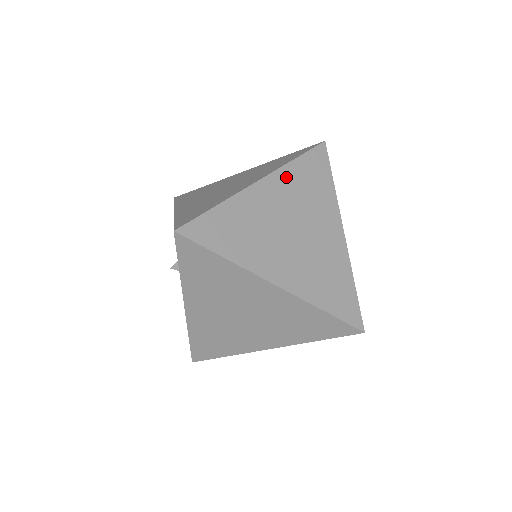
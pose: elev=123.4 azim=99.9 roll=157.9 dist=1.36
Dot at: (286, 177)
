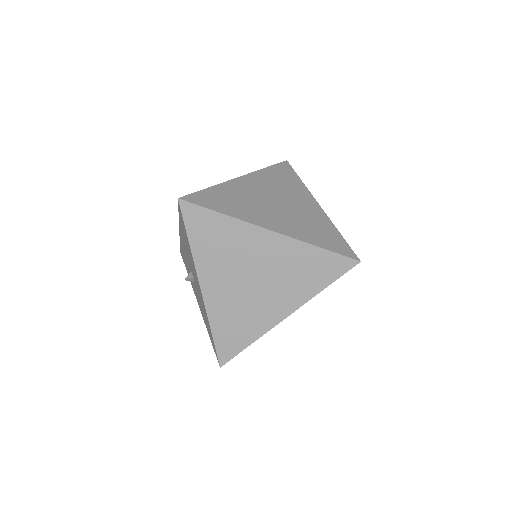
Dot at: (261, 176)
